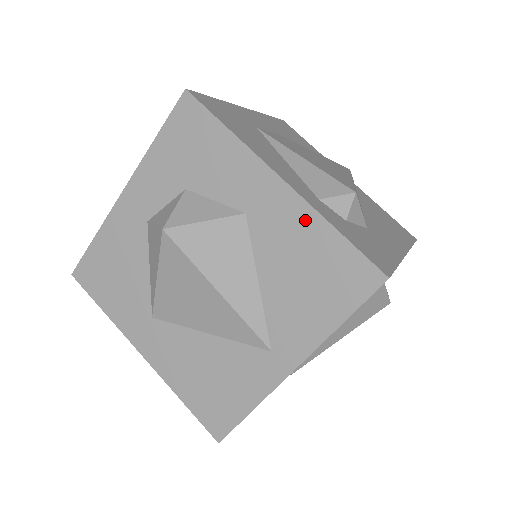
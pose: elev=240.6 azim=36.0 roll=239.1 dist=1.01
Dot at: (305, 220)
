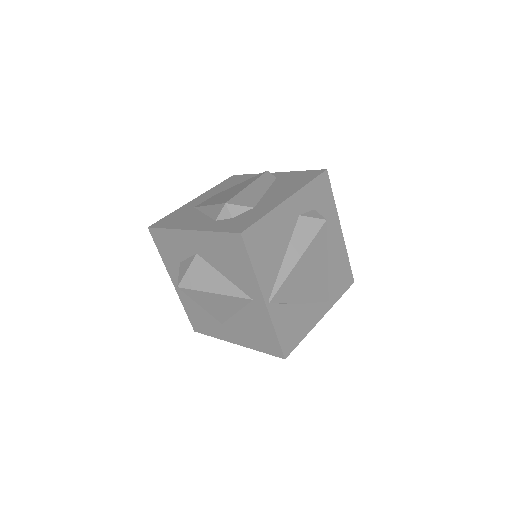
Dot at: (207, 238)
